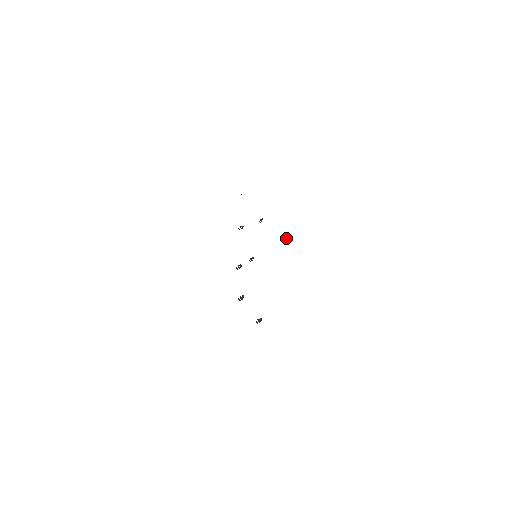
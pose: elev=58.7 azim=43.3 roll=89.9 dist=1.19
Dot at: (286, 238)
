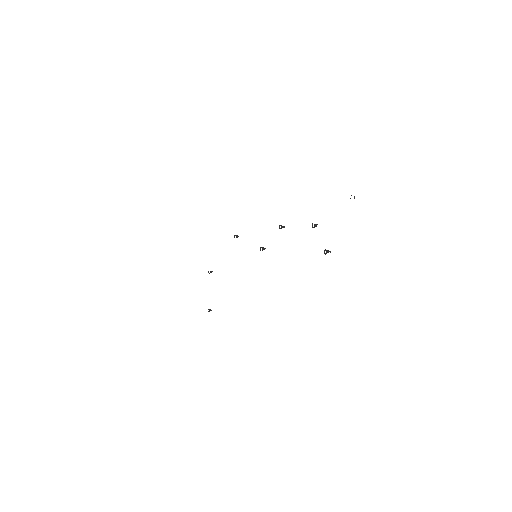
Dot at: (211, 310)
